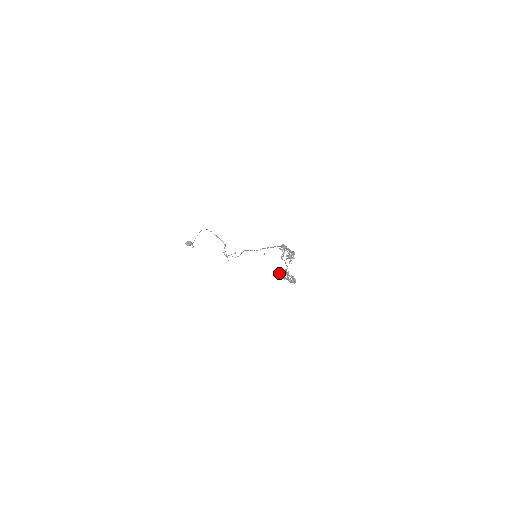
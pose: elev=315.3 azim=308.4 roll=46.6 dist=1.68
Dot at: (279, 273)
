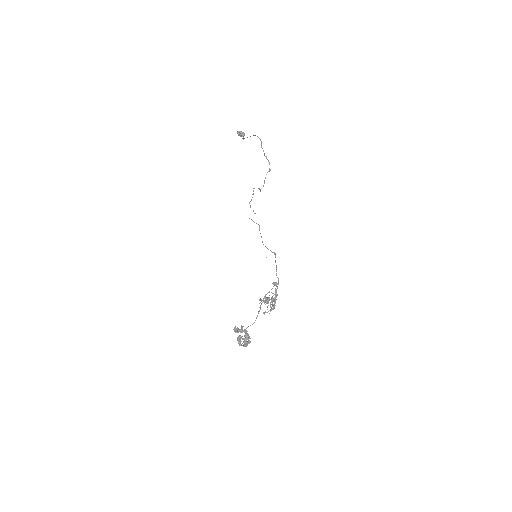
Dot at: (236, 331)
